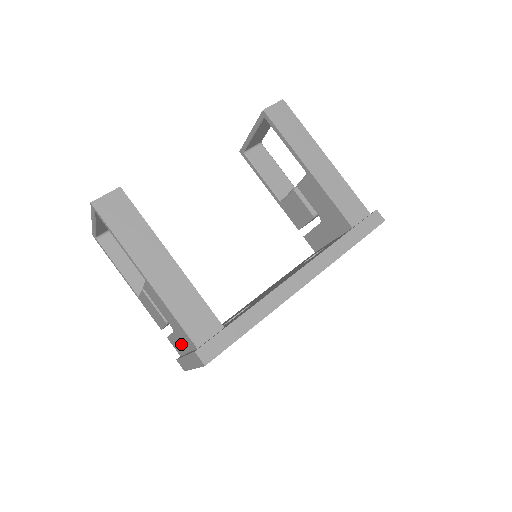
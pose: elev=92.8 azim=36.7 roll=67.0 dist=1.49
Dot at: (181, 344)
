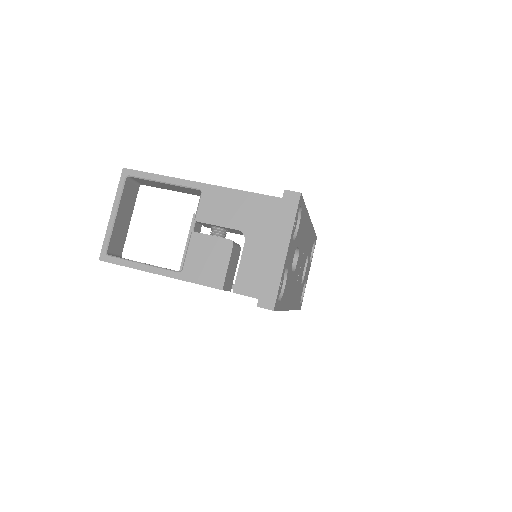
Dot at: (259, 248)
